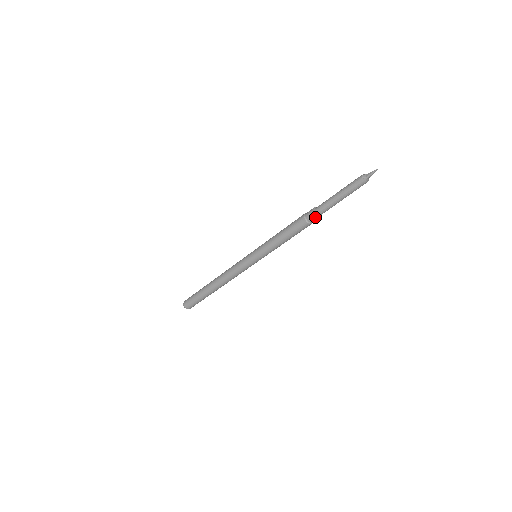
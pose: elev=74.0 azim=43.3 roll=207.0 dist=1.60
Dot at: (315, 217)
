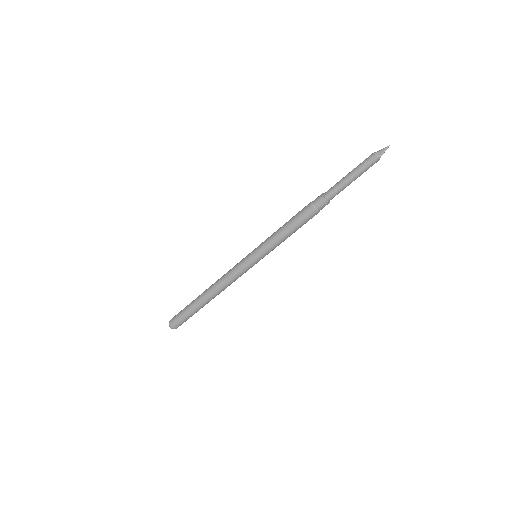
Dot at: (326, 204)
